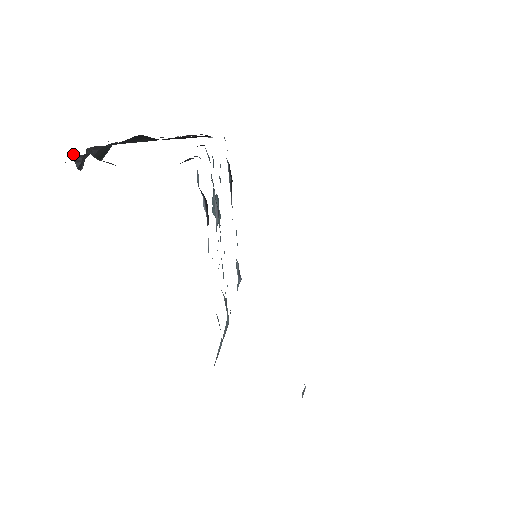
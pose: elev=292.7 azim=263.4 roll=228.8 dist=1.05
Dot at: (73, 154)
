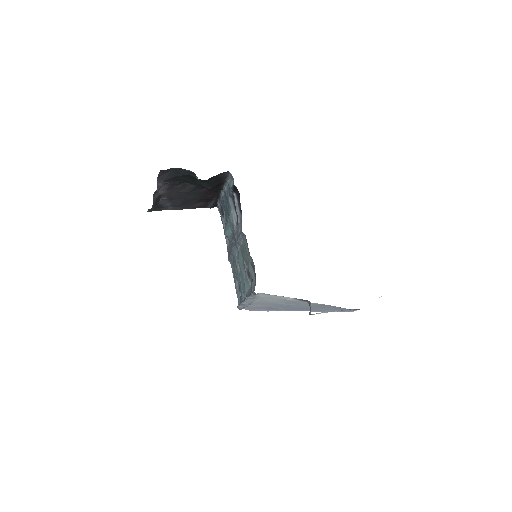
Dot at: (159, 179)
